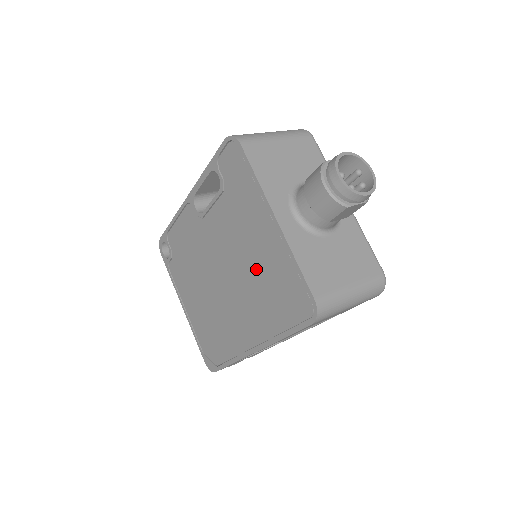
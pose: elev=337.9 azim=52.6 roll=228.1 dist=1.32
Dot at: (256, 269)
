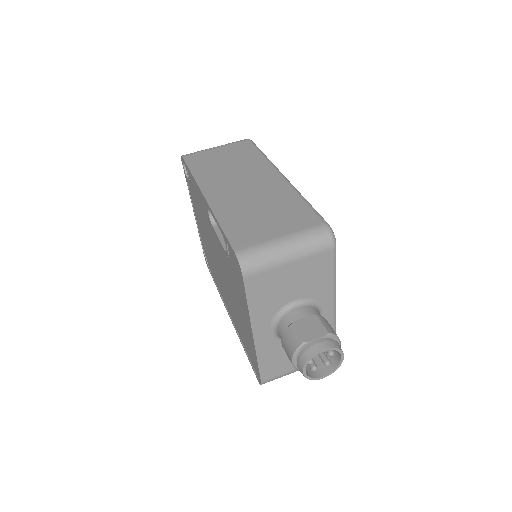
Dot at: (238, 313)
